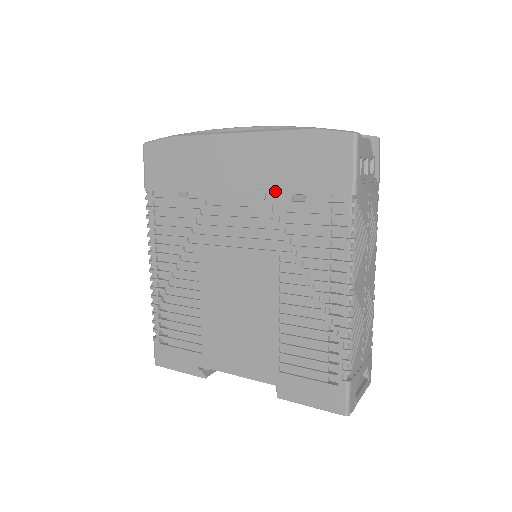
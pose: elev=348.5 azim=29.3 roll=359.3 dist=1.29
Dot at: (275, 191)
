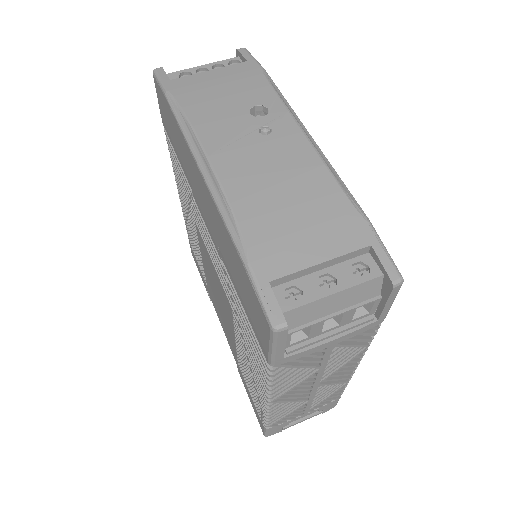
Dot at: (226, 266)
